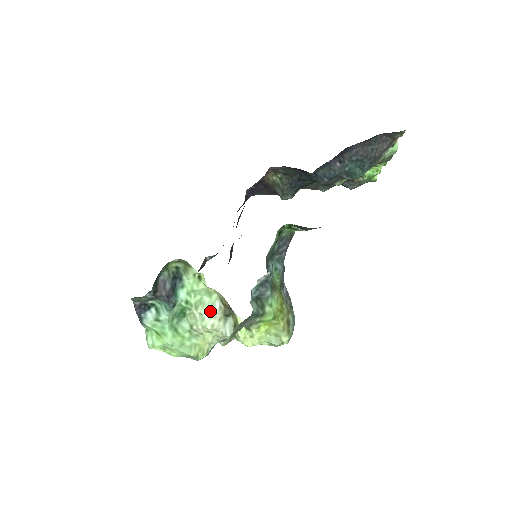
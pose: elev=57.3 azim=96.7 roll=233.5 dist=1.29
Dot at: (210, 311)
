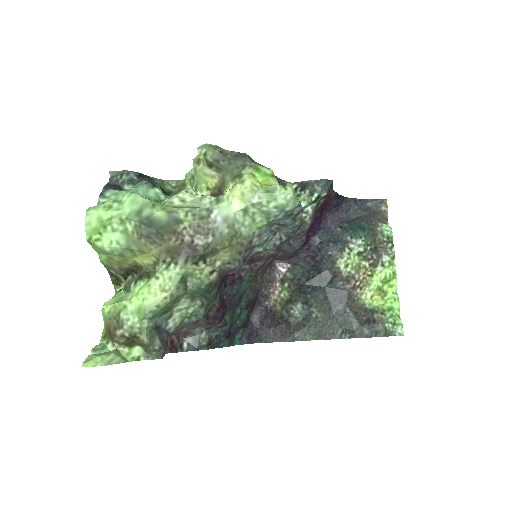
Dot at: occluded
